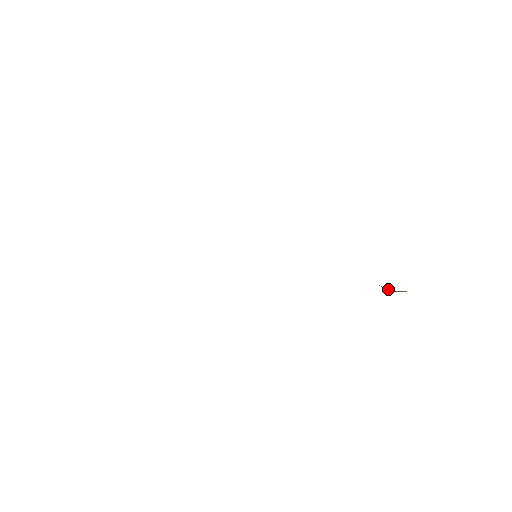
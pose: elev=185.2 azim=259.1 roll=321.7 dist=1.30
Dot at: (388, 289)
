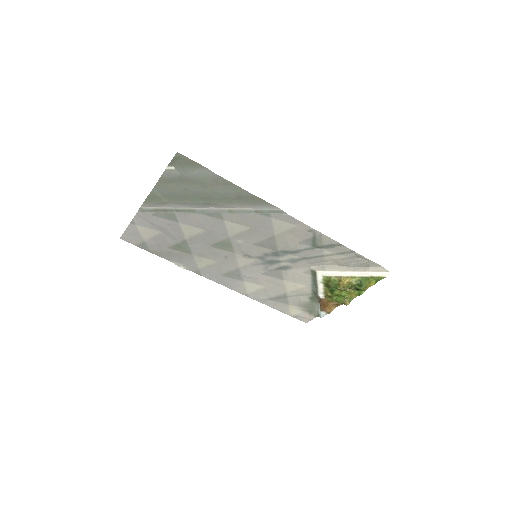
Dot at: (356, 282)
